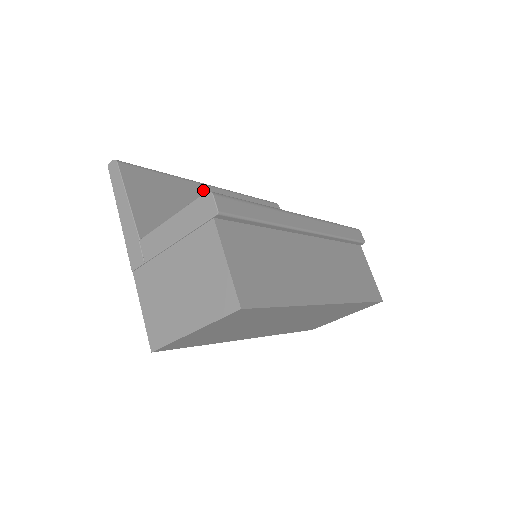
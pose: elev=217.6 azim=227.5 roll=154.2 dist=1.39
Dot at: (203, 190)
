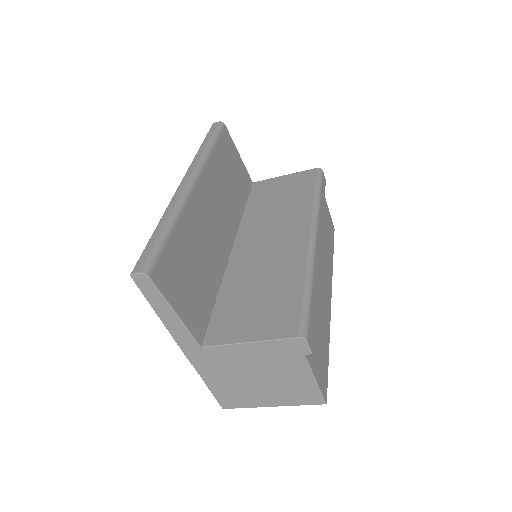
Dot at: (194, 202)
